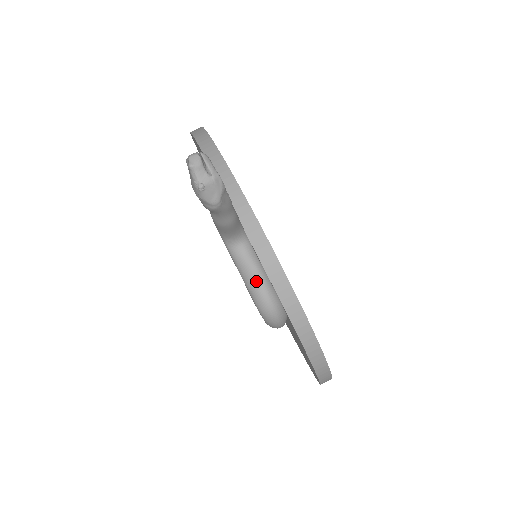
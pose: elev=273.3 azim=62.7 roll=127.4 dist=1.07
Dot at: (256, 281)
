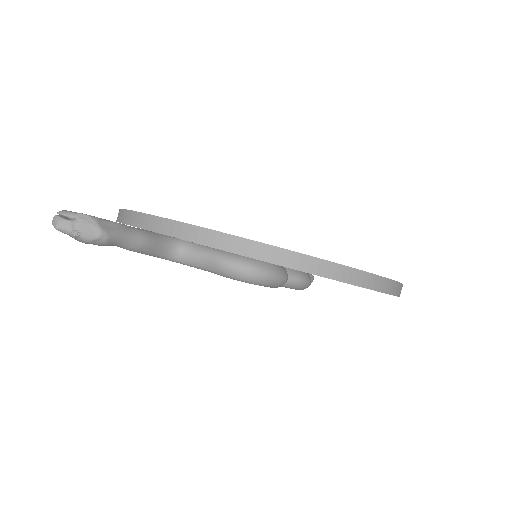
Dot at: (216, 262)
